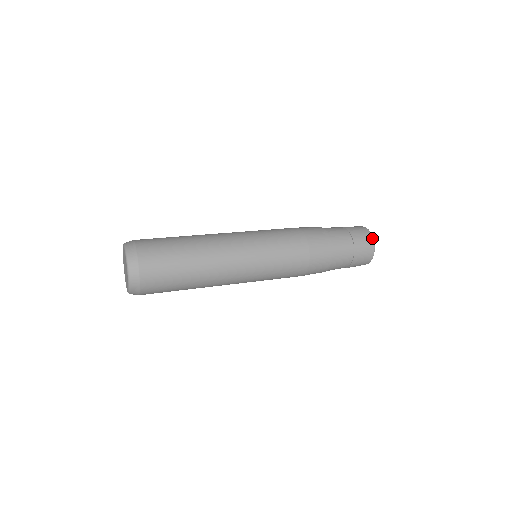
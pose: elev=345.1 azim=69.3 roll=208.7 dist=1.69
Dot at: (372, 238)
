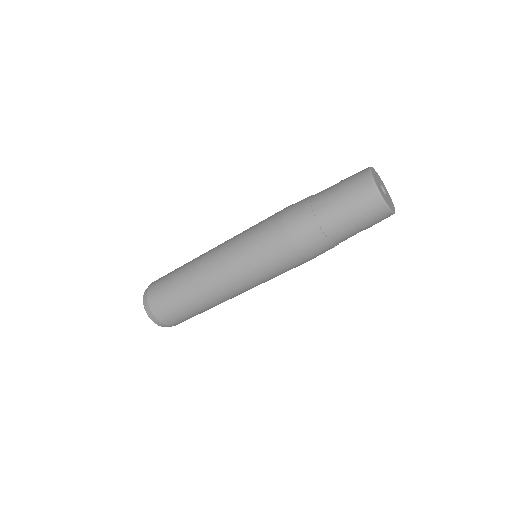
Dot at: occluded
